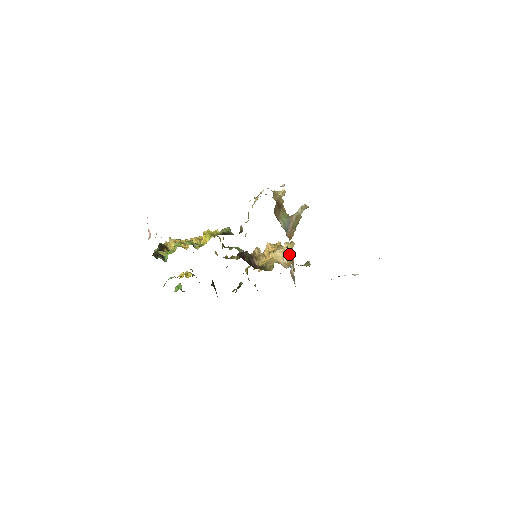
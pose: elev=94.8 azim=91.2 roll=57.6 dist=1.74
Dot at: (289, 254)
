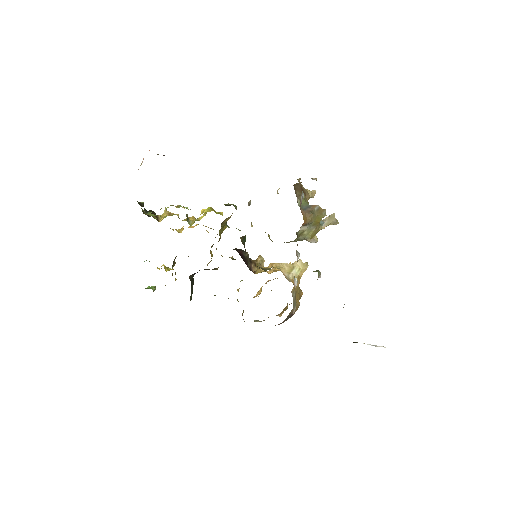
Dot at: (297, 253)
